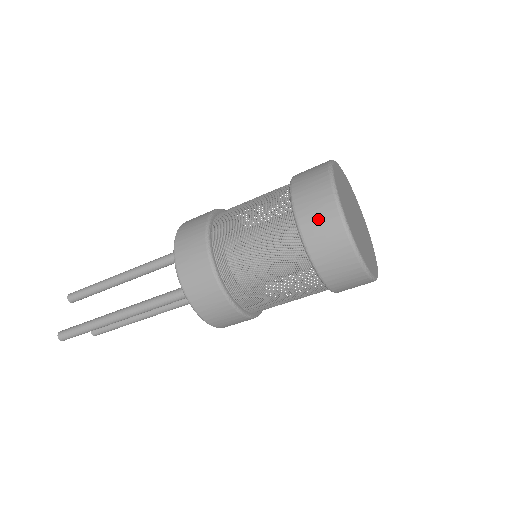
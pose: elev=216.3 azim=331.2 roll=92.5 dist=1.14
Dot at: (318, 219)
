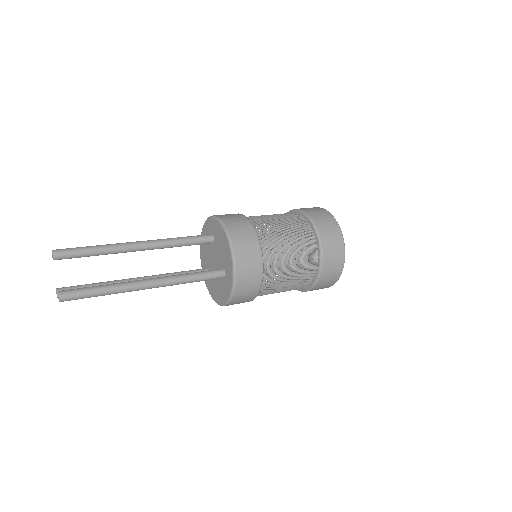
Dot at: (333, 248)
